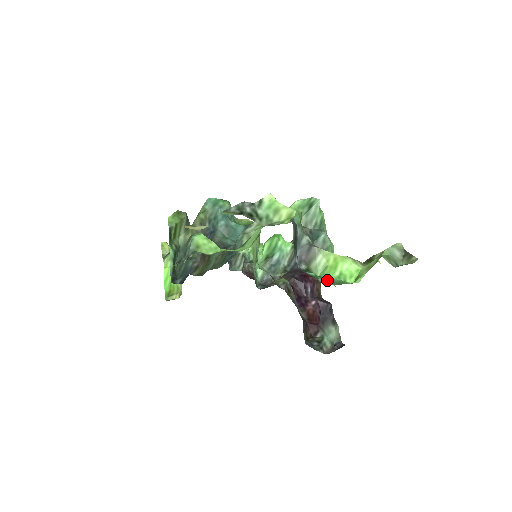
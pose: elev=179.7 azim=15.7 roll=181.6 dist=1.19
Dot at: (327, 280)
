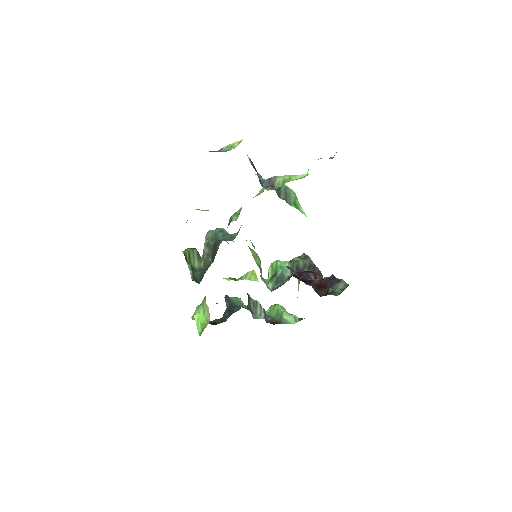
Dot at: occluded
